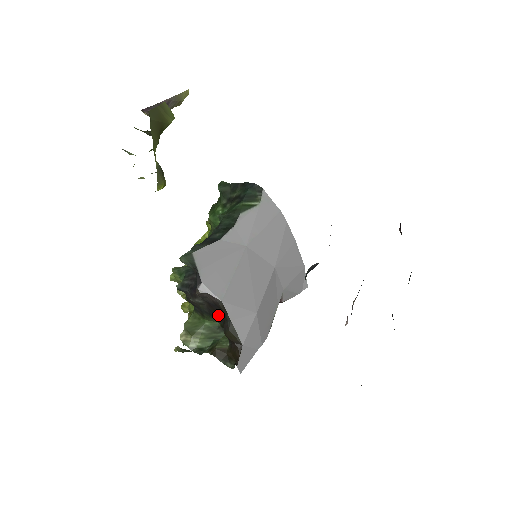
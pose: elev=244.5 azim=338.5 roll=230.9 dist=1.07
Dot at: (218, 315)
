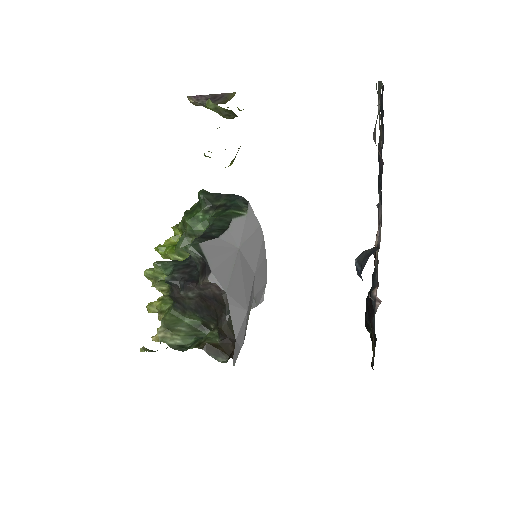
Dot at: (210, 310)
